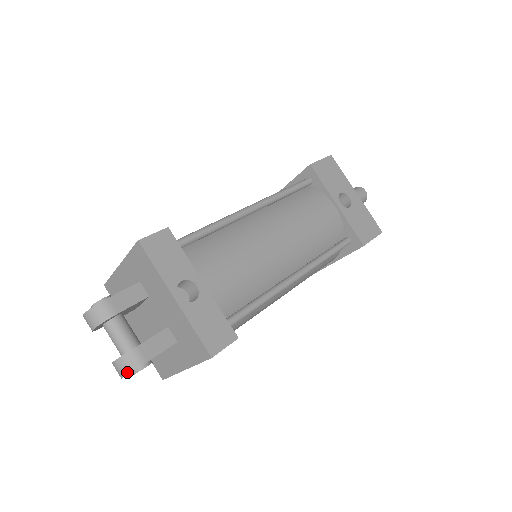
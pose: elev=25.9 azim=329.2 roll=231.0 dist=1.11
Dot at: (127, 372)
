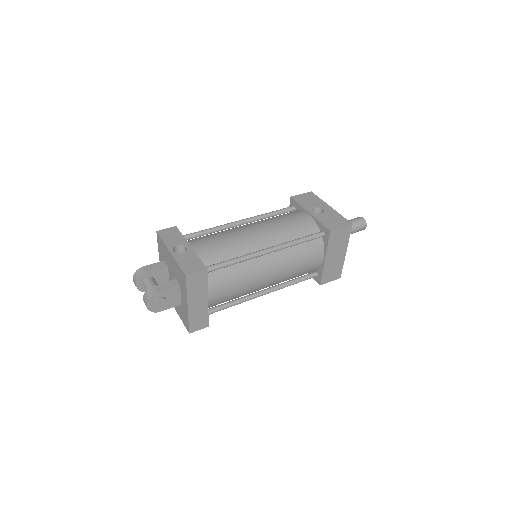
Dot at: (147, 300)
